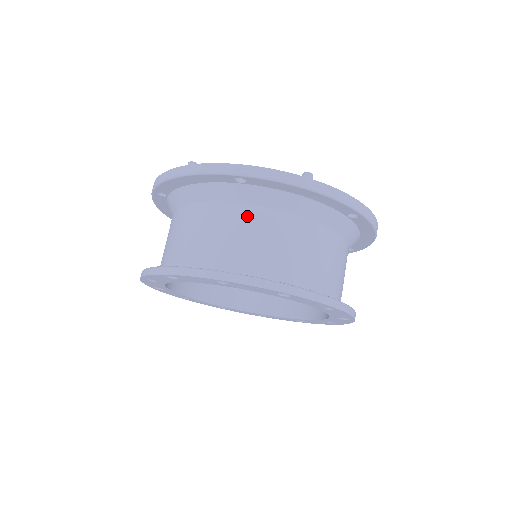
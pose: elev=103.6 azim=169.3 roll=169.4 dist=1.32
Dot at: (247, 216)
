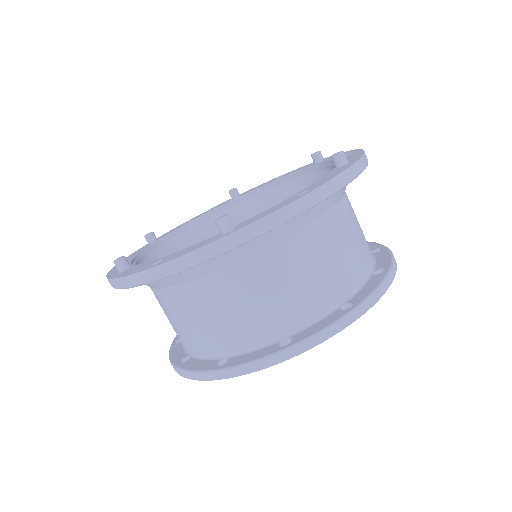
Dot at: (319, 236)
